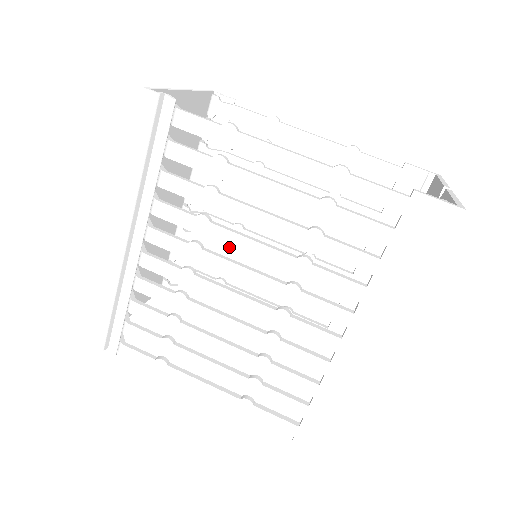
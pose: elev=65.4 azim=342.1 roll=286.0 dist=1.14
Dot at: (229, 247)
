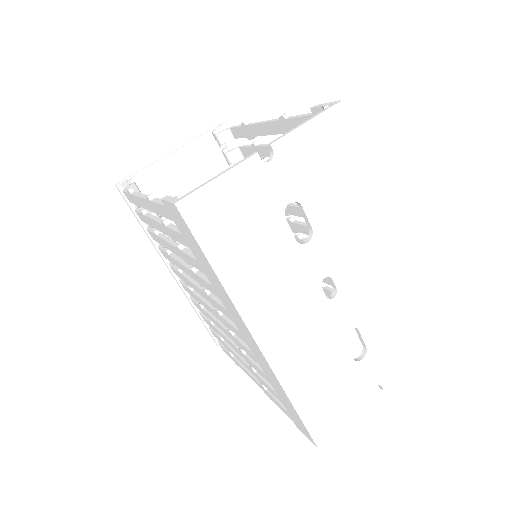
Dot at: (297, 240)
